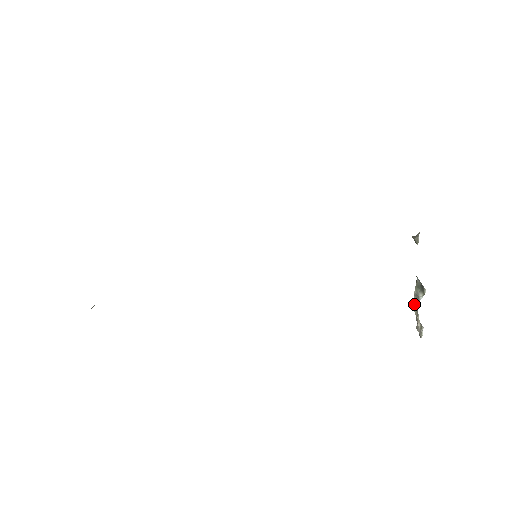
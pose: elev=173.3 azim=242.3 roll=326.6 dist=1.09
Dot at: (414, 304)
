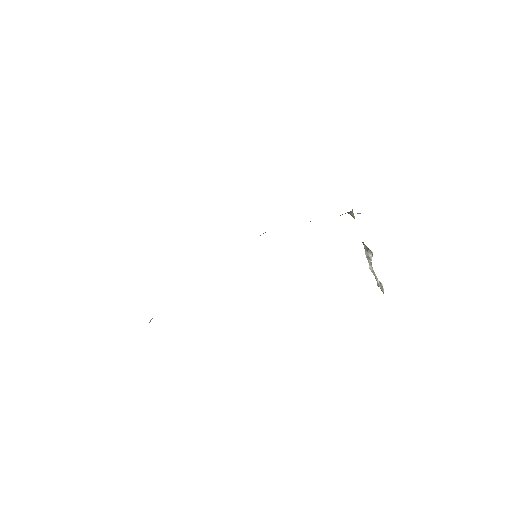
Dot at: (369, 265)
